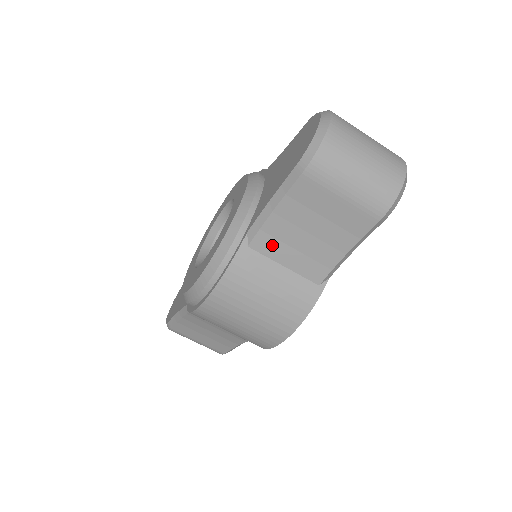
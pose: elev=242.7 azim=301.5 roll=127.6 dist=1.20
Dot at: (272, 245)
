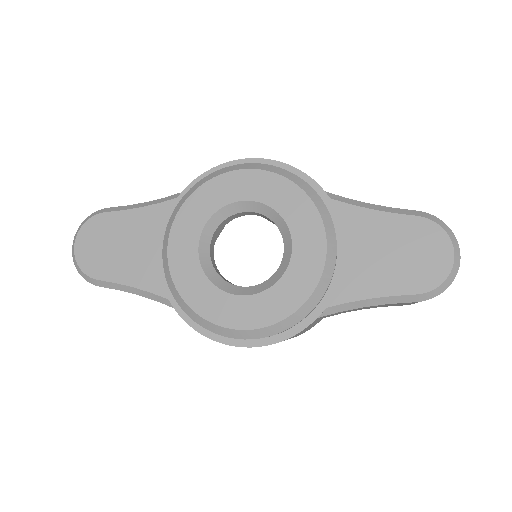
Dot at: occluded
